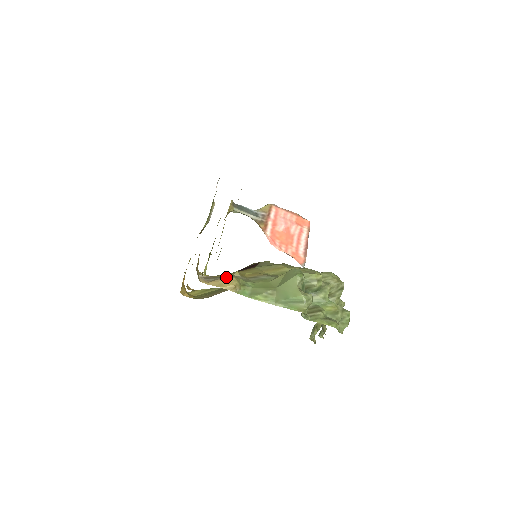
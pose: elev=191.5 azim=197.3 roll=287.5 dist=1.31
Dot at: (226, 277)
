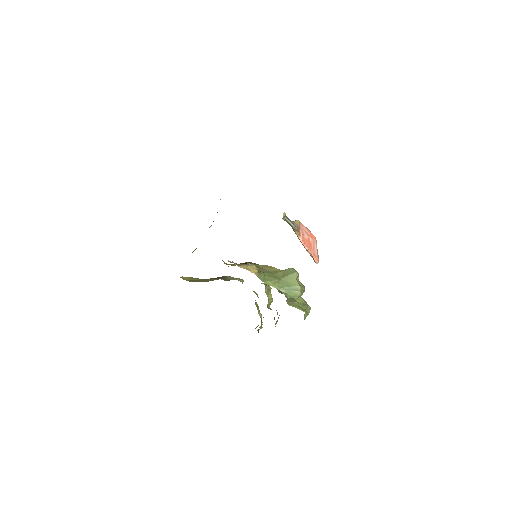
Dot at: (249, 264)
